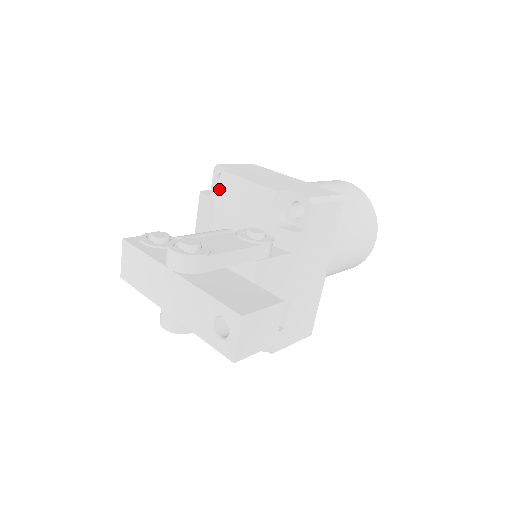
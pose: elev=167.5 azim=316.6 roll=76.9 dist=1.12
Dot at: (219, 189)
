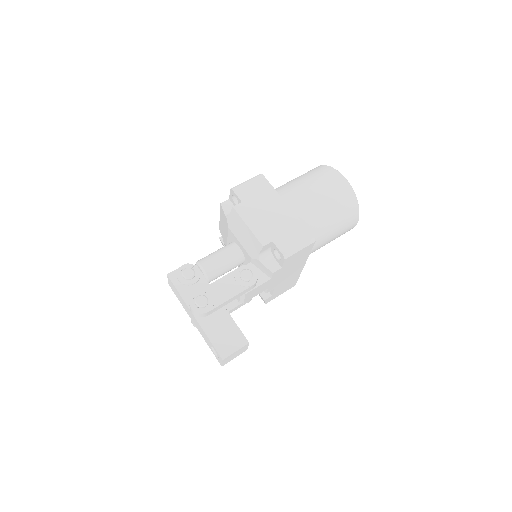
Dot at: (231, 217)
